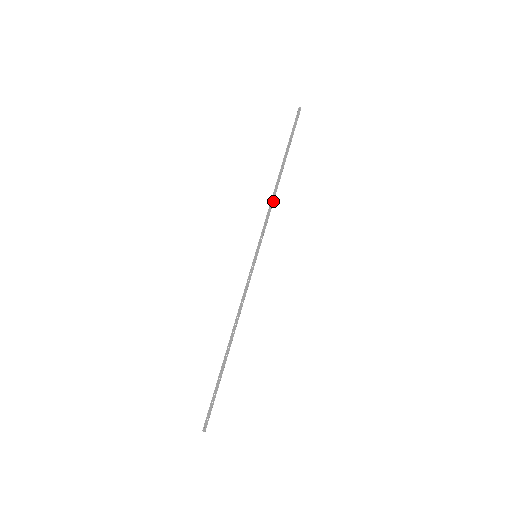
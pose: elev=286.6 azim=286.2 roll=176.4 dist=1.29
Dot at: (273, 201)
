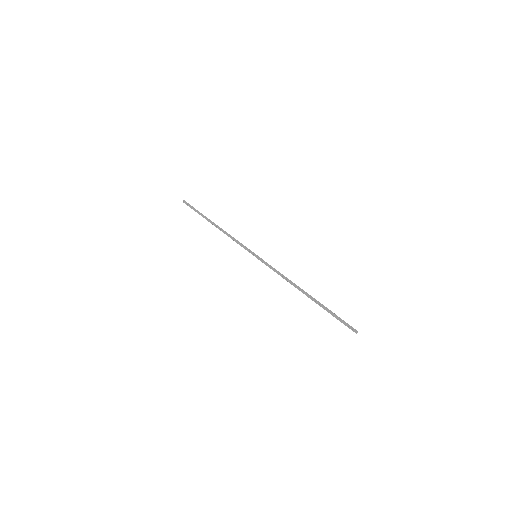
Dot at: (229, 234)
